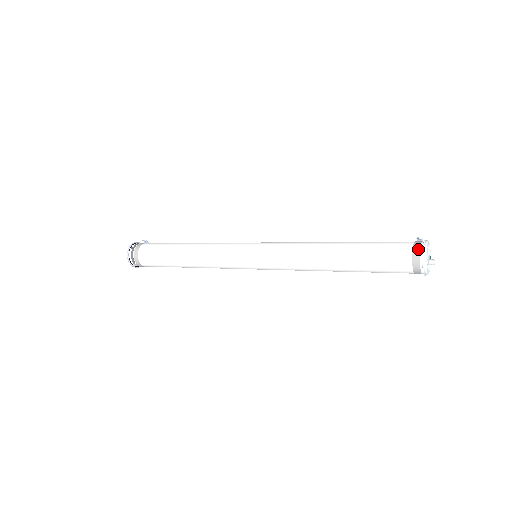
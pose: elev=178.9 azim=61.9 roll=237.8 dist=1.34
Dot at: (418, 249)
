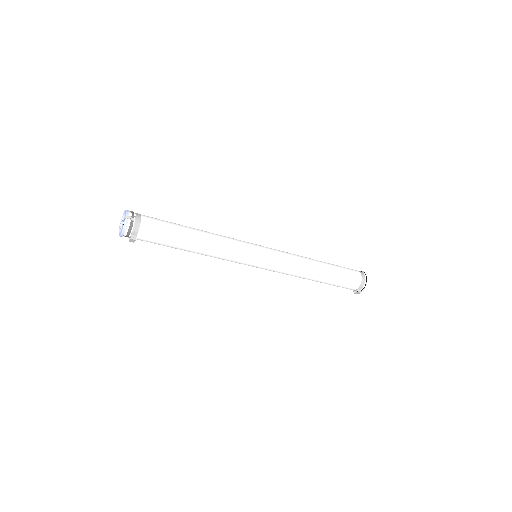
Dot at: occluded
